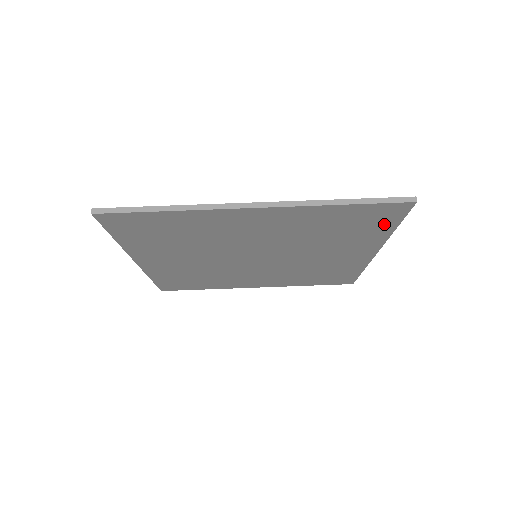
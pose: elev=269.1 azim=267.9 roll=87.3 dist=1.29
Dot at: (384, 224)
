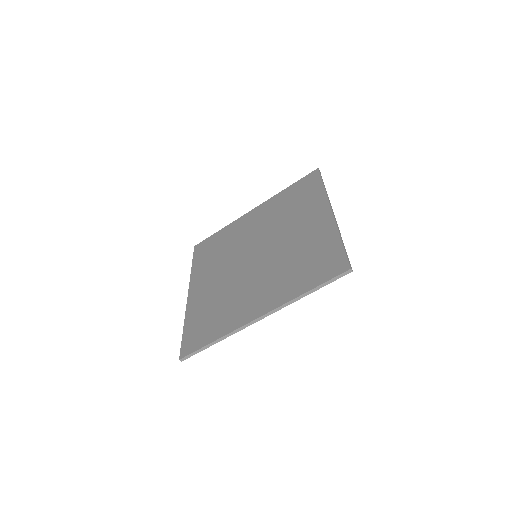
Dot at: occluded
